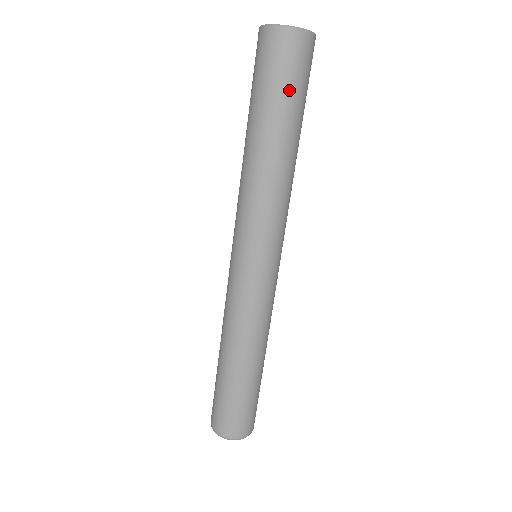
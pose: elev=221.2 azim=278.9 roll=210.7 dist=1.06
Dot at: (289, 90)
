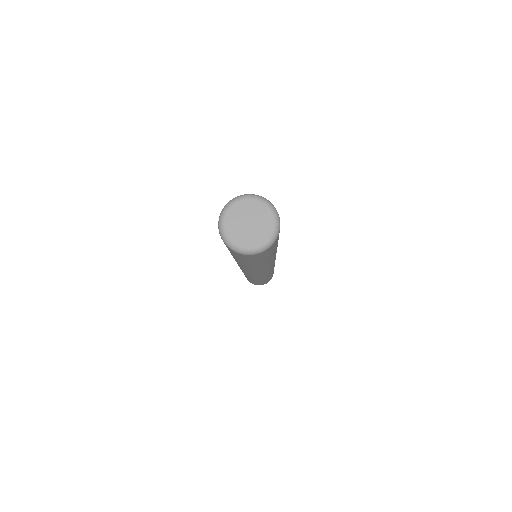
Dot at: occluded
